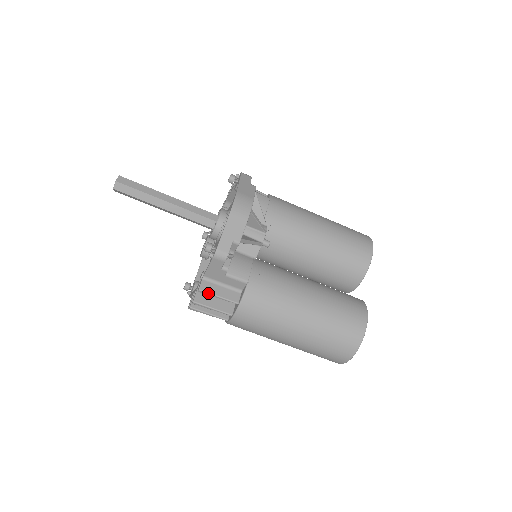
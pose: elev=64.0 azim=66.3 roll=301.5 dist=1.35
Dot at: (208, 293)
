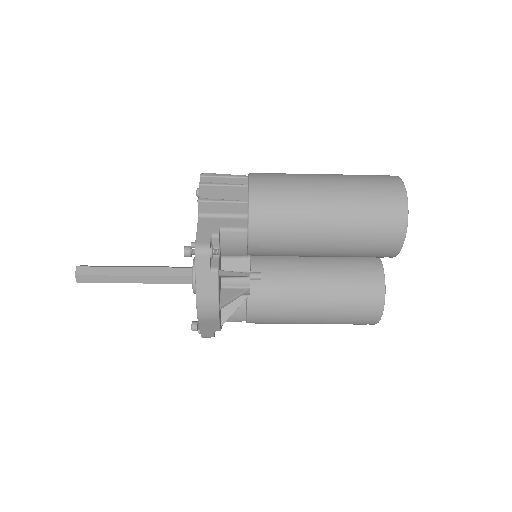
Dot at: occluded
